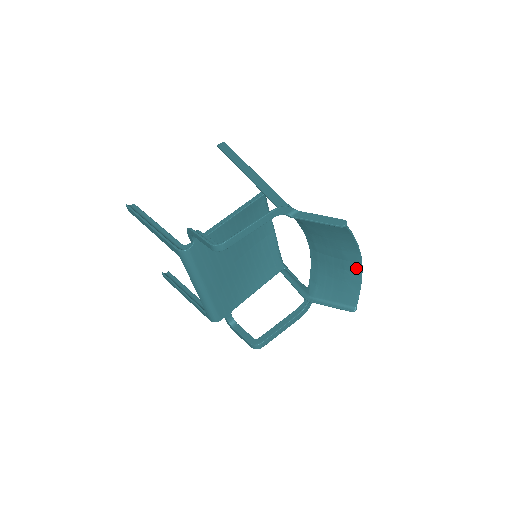
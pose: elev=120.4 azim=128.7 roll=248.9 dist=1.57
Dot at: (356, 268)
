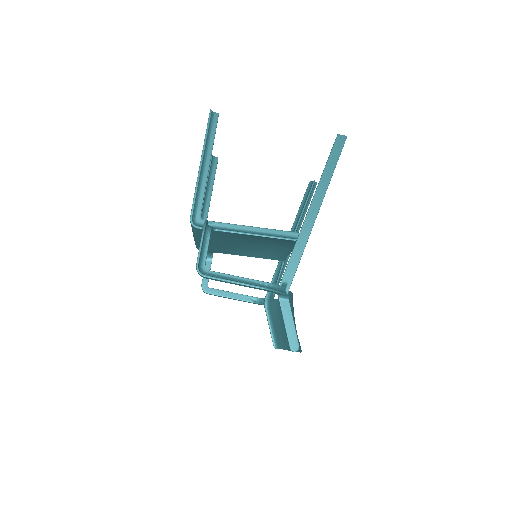
Dot at: occluded
